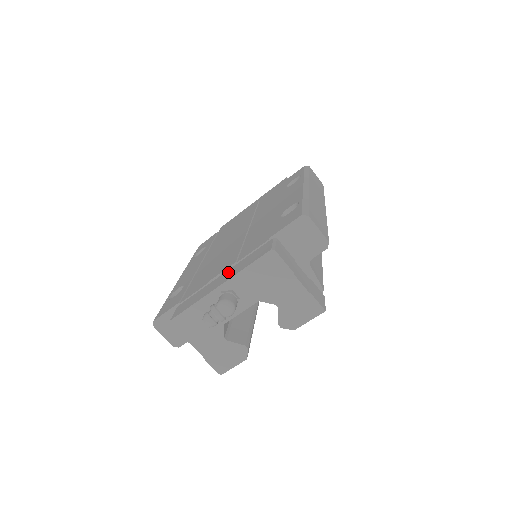
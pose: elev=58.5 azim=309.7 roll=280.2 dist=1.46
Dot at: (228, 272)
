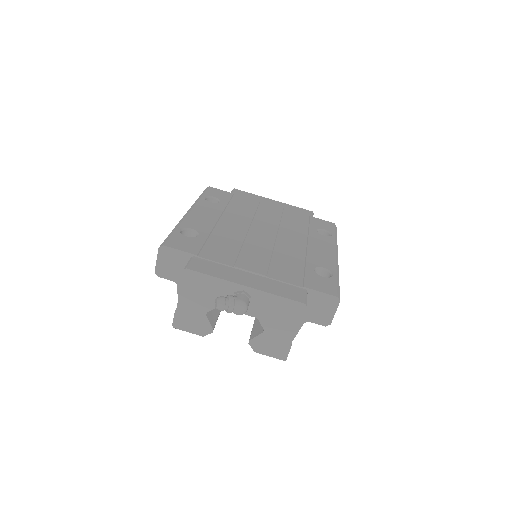
Dot at: (256, 278)
